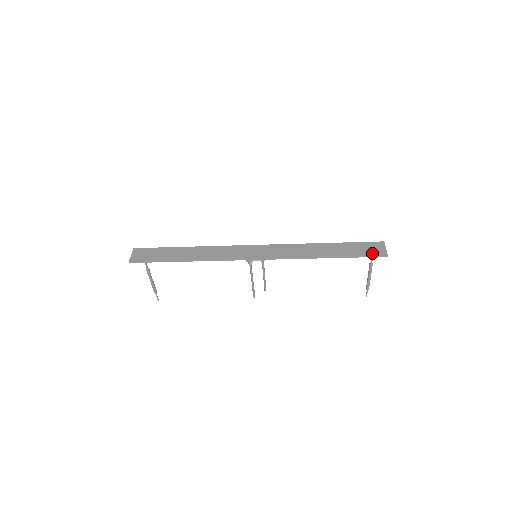
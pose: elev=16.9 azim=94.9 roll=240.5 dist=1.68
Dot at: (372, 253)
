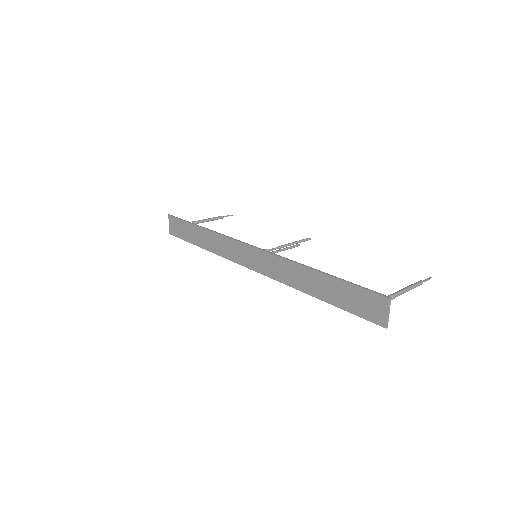
Dot at: (367, 315)
